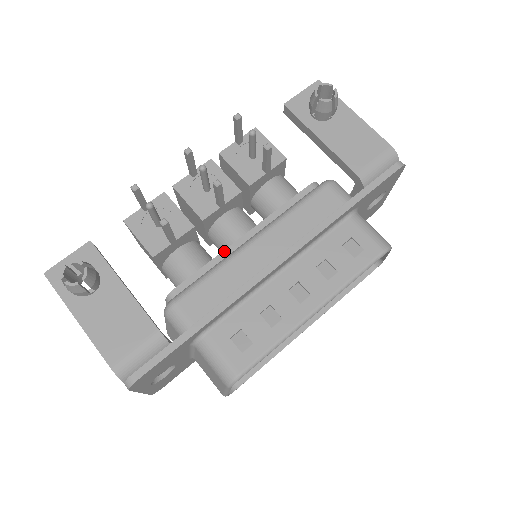
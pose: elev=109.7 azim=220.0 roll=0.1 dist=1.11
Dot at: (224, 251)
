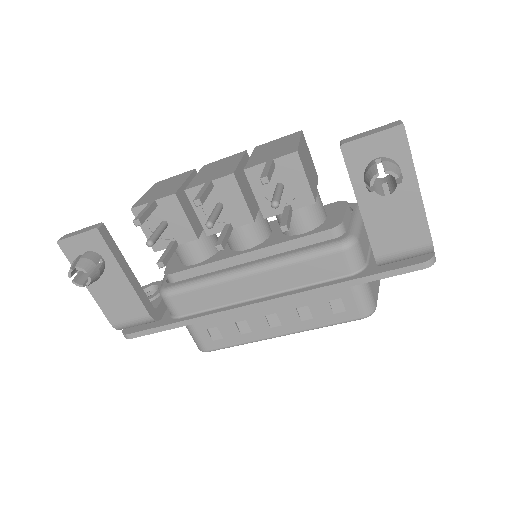
Dot at: (222, 260)
